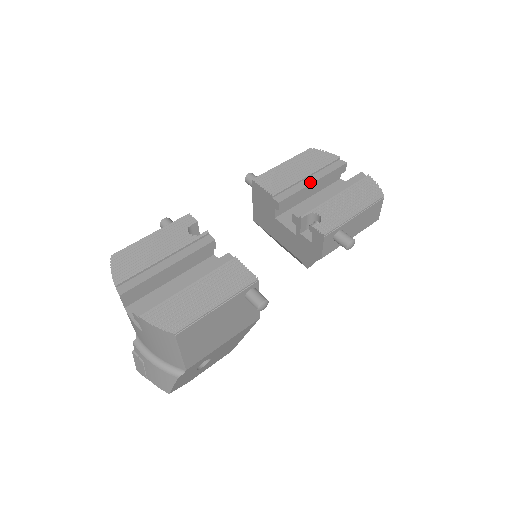
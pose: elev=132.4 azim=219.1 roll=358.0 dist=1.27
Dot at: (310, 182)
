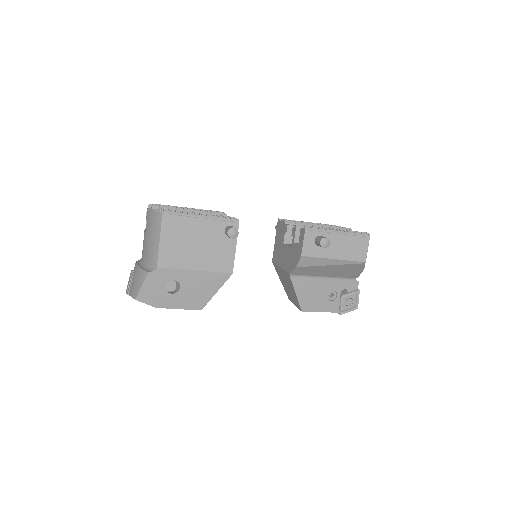
Dot at: occluded
